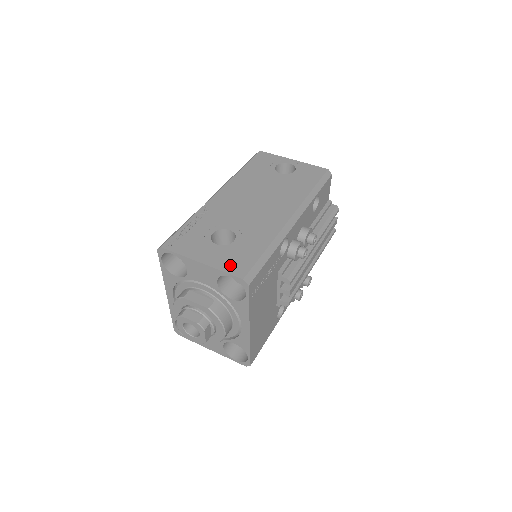
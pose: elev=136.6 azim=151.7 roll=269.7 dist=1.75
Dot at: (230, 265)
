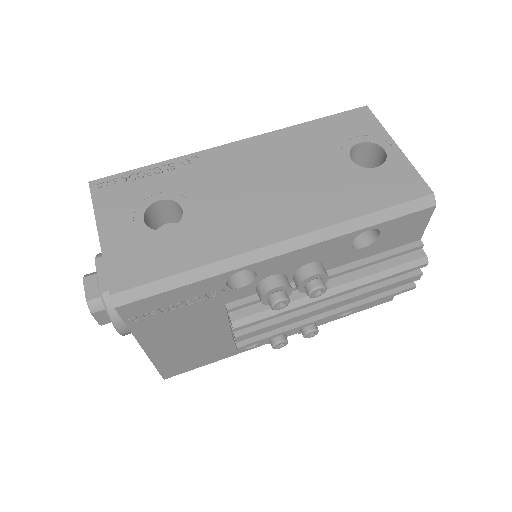
Dot at: (121, 262)
